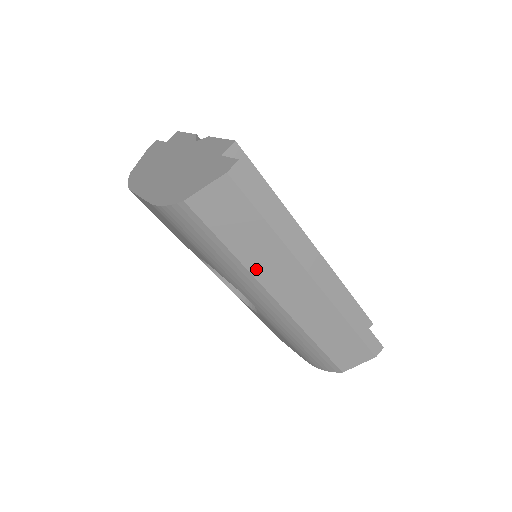
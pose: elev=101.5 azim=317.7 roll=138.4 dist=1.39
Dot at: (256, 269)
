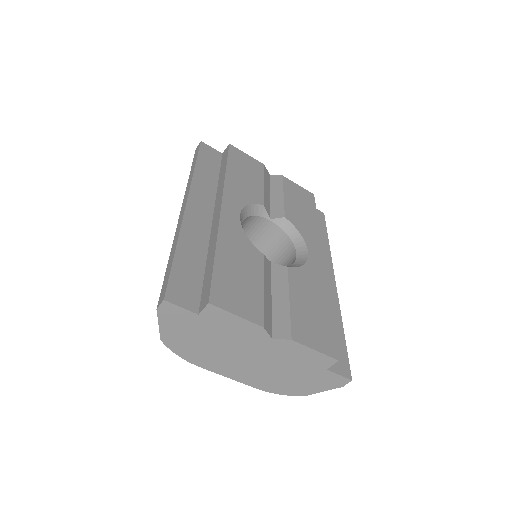
Dot at: occluded
